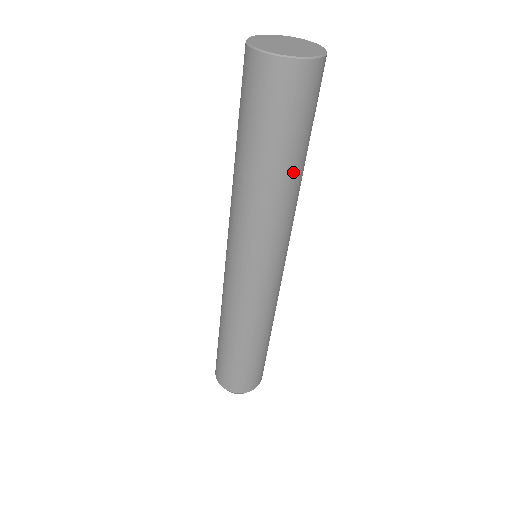
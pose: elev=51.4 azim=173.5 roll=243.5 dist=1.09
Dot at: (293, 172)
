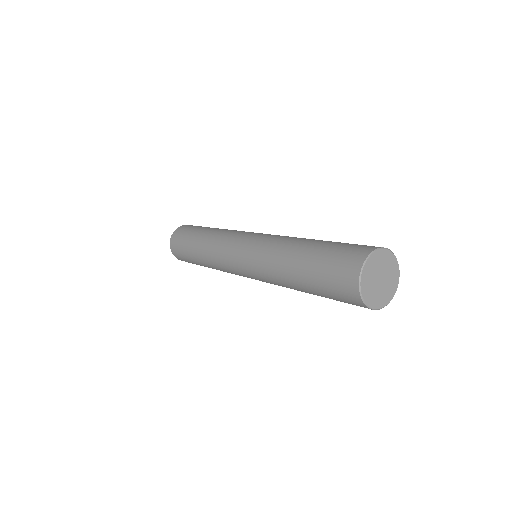
Dot at: occluded
